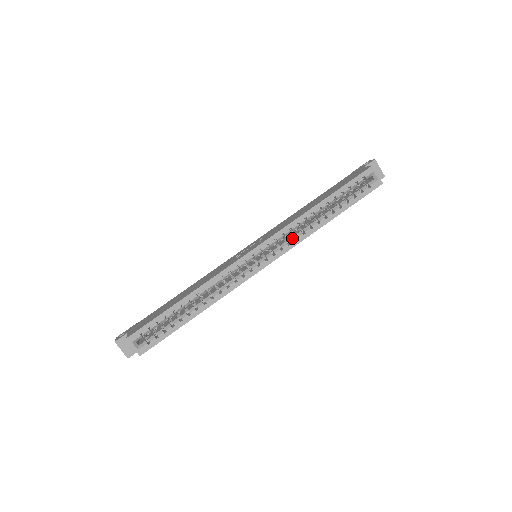
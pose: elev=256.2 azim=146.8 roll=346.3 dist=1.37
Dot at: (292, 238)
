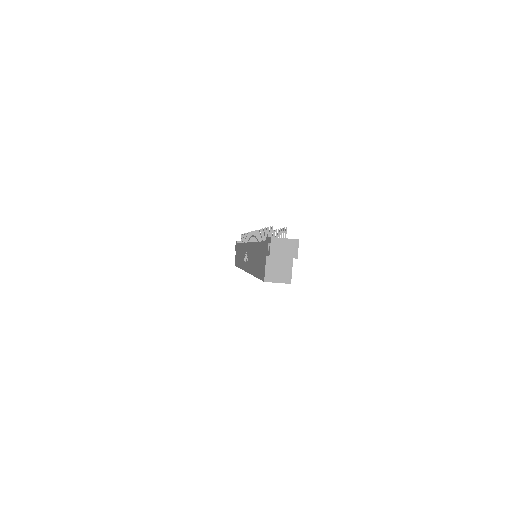
Dot at: occluded
